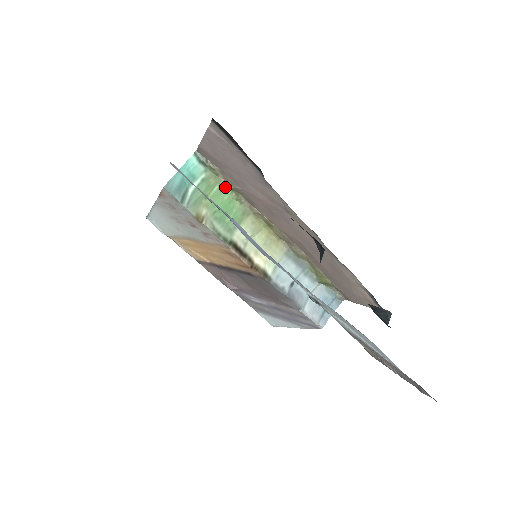
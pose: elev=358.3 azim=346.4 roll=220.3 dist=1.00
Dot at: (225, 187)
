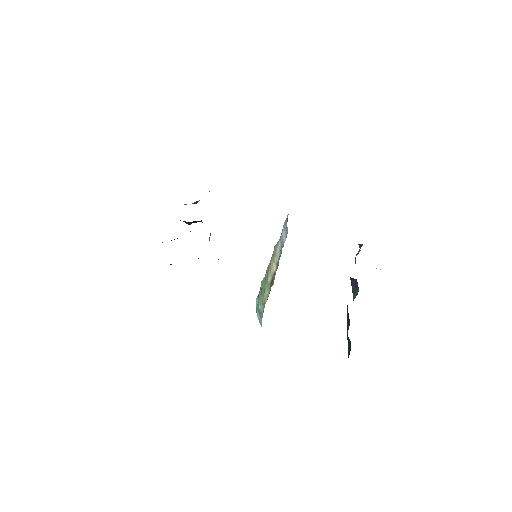
Dot at: occluded
